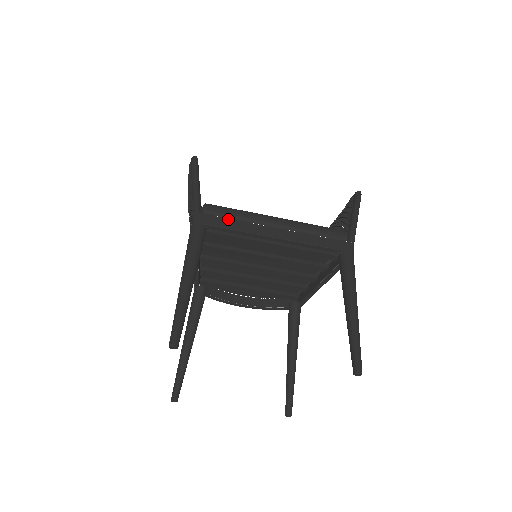
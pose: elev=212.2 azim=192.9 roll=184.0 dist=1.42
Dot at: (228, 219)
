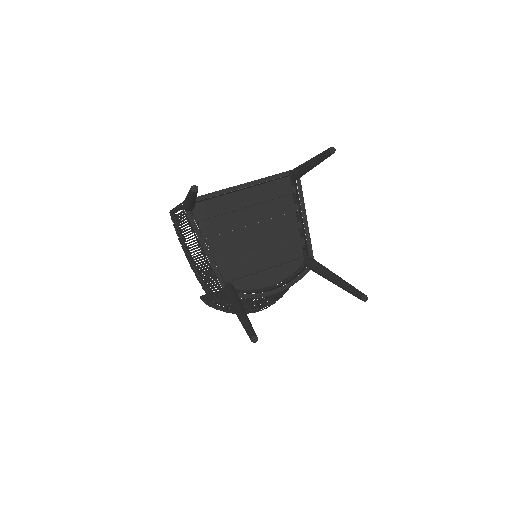
Dot at: occluded
